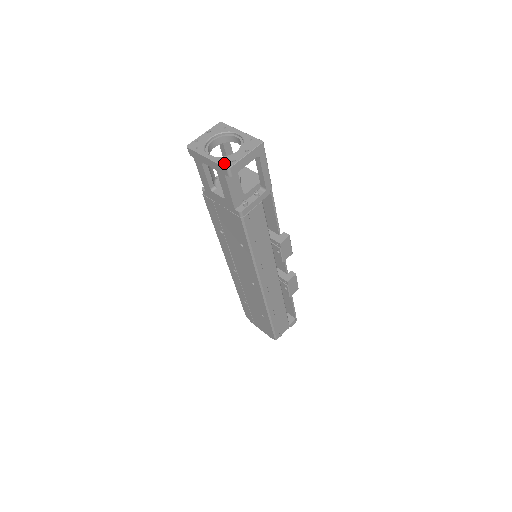
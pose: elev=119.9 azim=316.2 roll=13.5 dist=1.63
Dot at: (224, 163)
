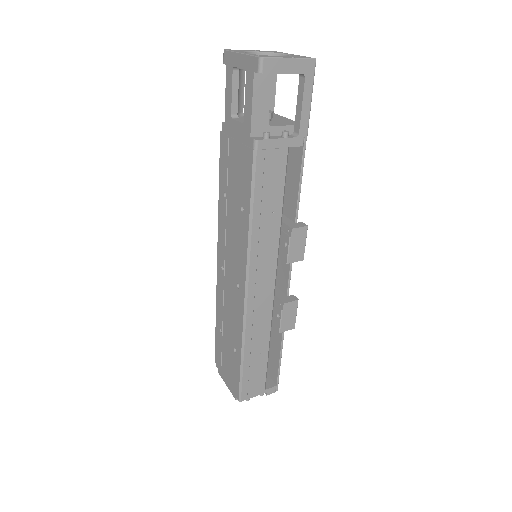
Dot at: (259, 55)
